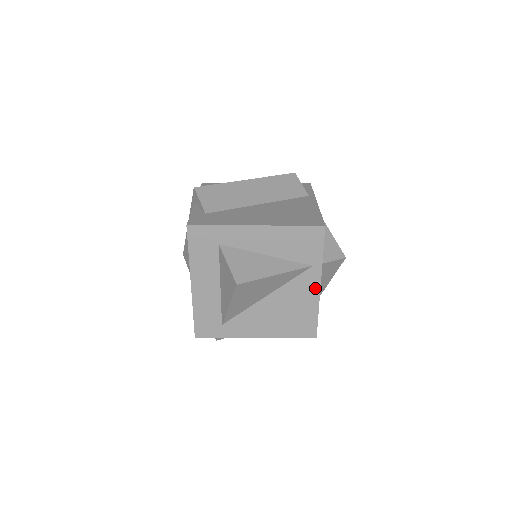
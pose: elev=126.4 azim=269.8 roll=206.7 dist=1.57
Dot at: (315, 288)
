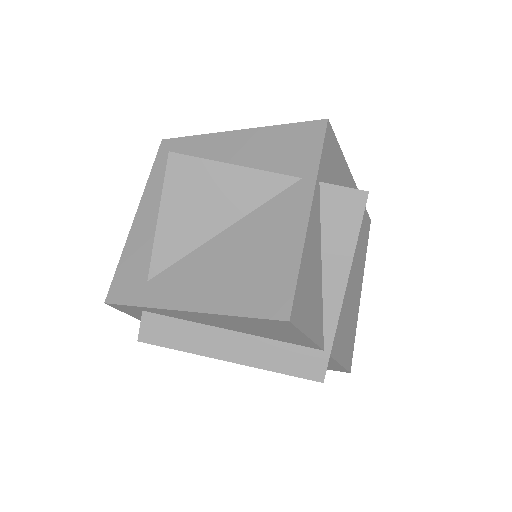
Dot at: (301, 216)
